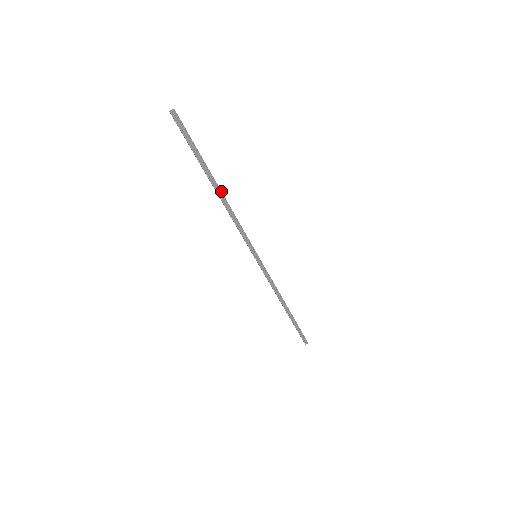
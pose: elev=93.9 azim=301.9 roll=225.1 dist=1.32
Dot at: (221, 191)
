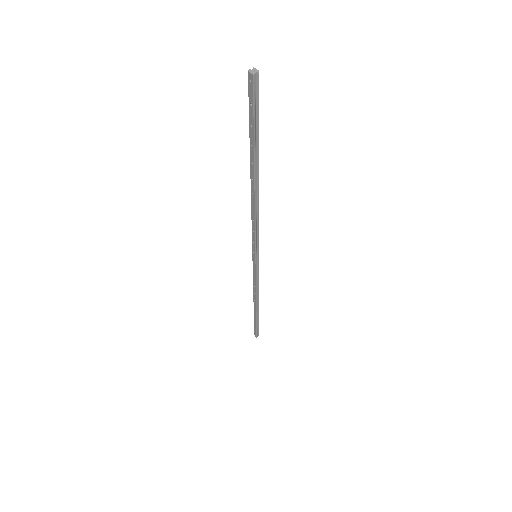
Dot at: occluded
